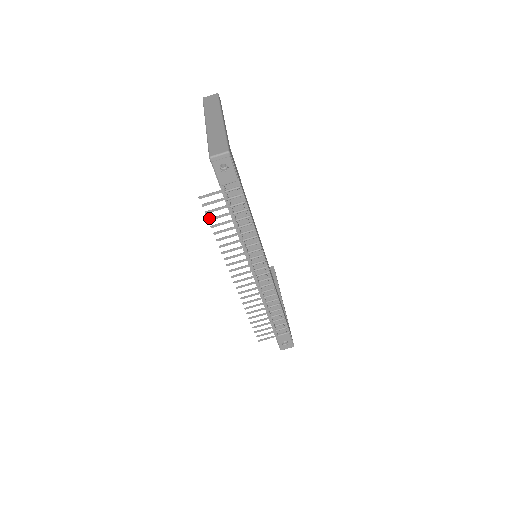
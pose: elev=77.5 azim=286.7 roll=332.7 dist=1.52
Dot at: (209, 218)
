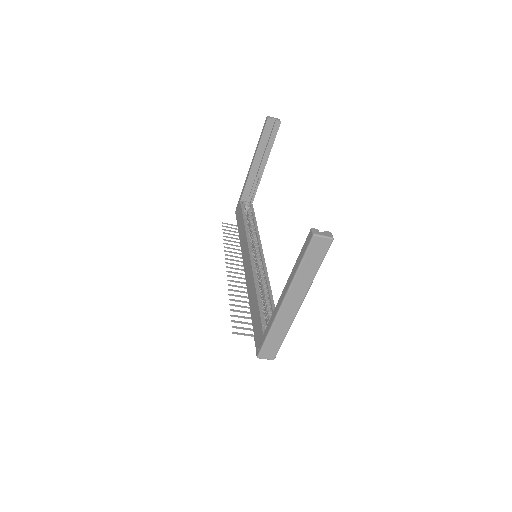
Dot at: occluded
